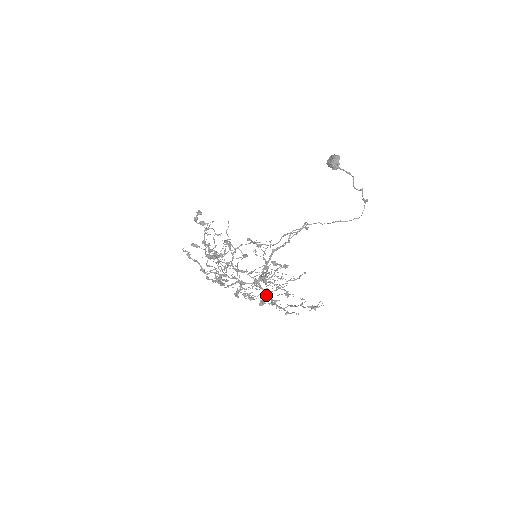
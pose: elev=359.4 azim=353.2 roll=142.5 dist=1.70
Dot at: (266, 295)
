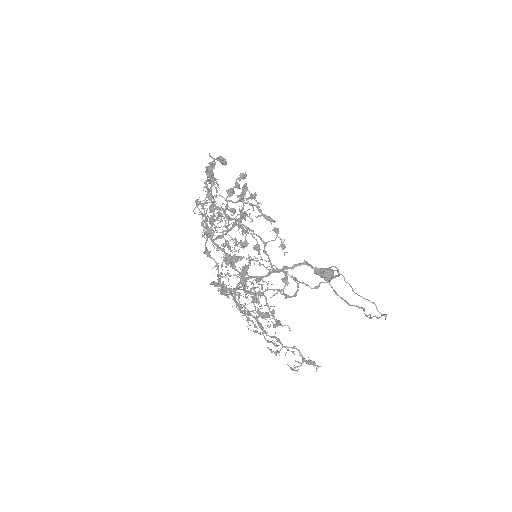
Dot at: (239, 304)
